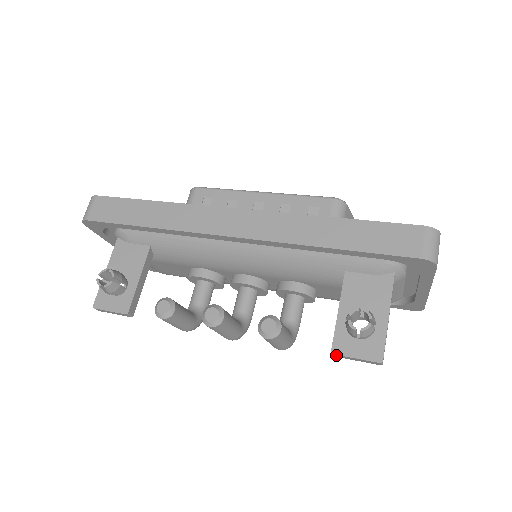
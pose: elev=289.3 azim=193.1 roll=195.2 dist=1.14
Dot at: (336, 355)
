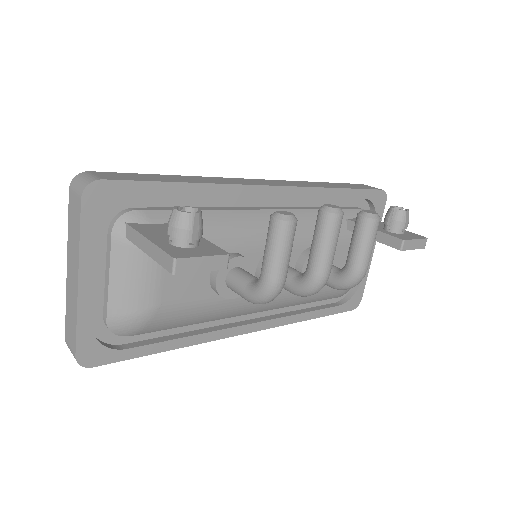
Dot at: (405, 243)
